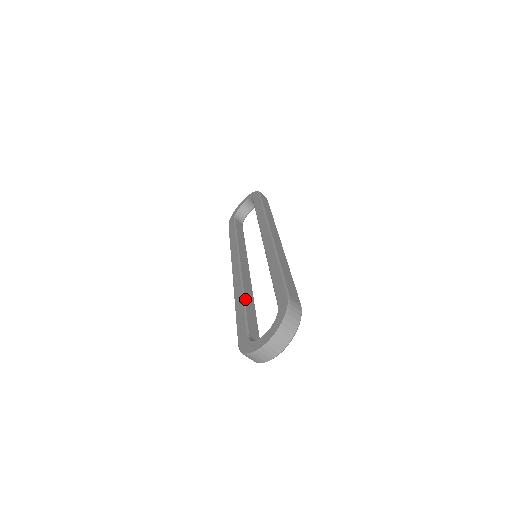
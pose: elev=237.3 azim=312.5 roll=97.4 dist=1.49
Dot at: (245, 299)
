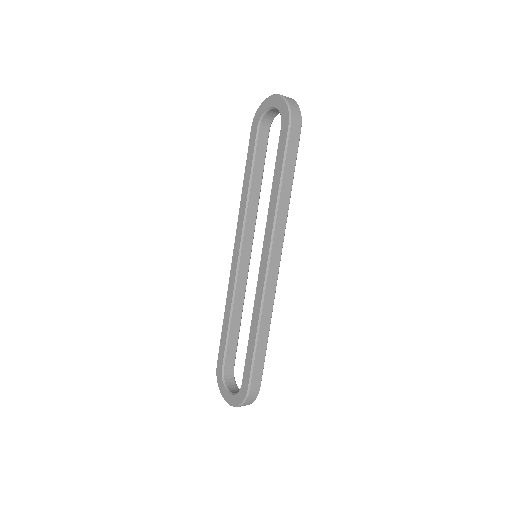
Dot at: (231, 319)
